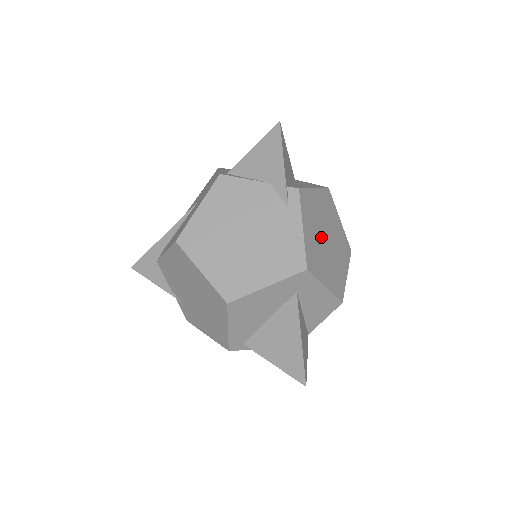
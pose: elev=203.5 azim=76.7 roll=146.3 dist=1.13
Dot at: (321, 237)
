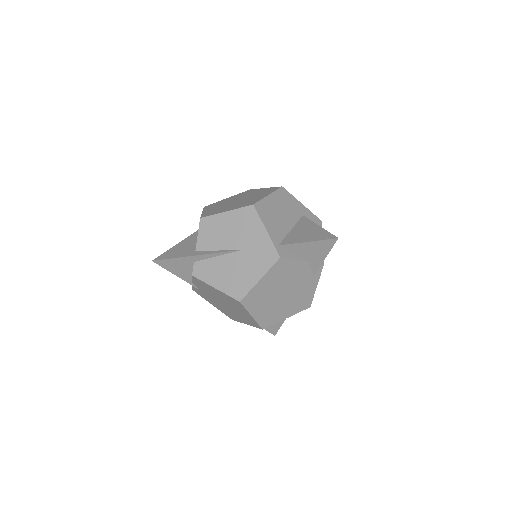
Dot at: occluded
